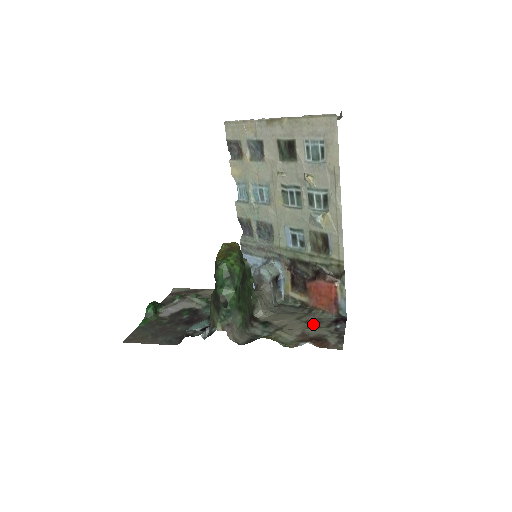
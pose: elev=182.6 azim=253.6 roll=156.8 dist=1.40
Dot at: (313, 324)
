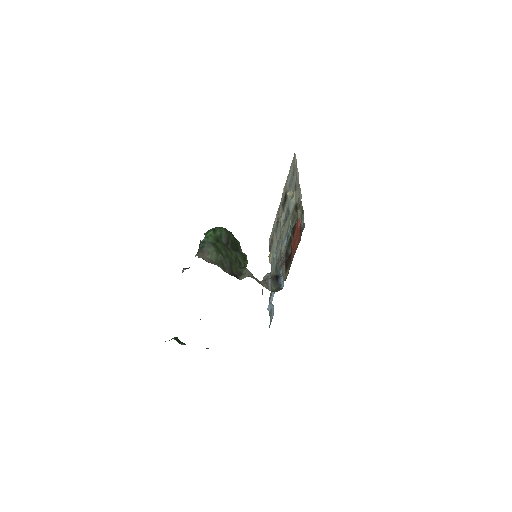
Dot at: occluded
